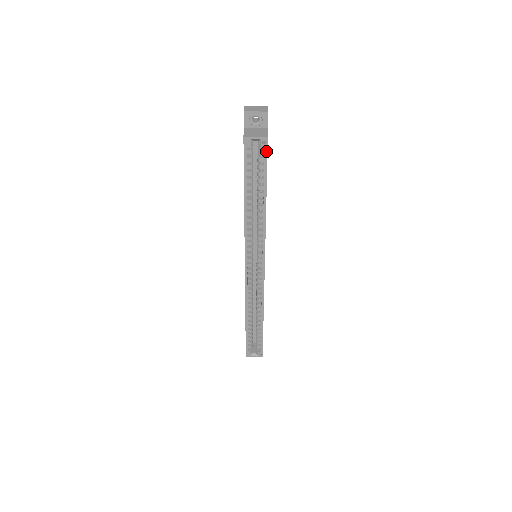
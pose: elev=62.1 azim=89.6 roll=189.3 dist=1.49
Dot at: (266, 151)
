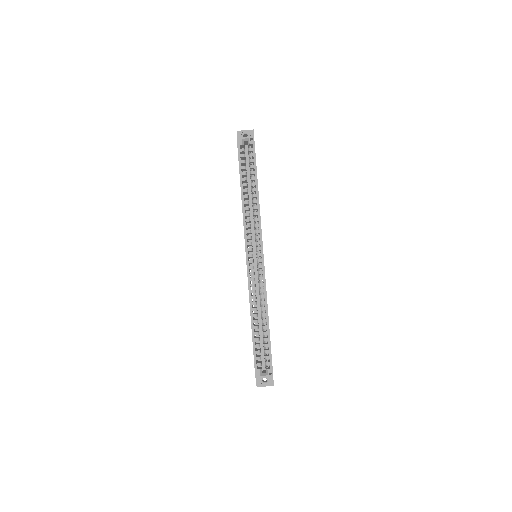
Dot at: (254, 147)
